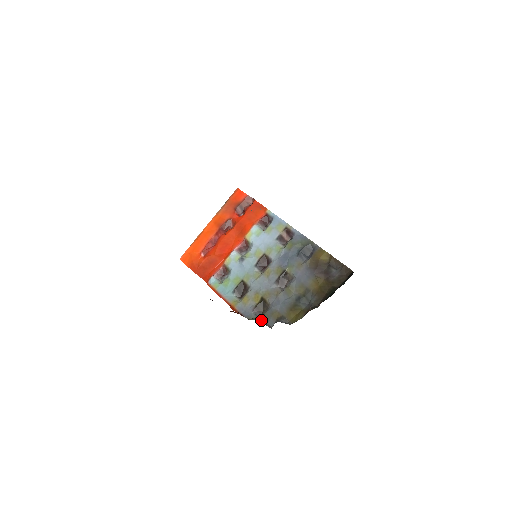
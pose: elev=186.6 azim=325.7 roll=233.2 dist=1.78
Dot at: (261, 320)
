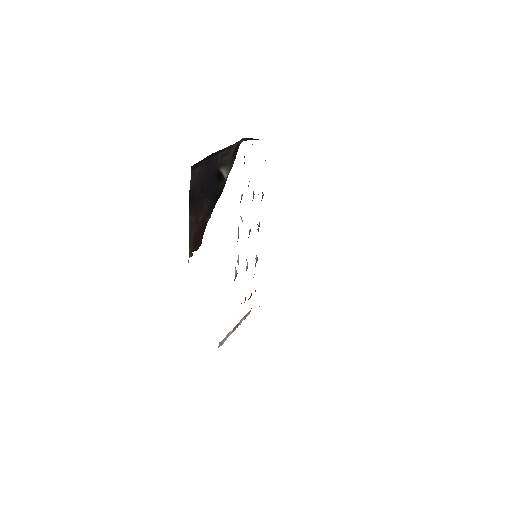
Dot at: occluded
